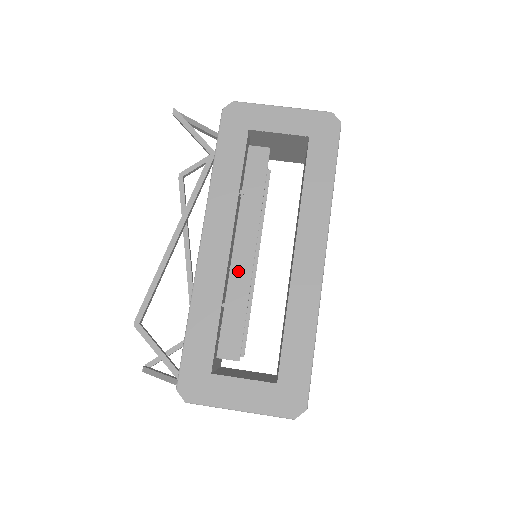
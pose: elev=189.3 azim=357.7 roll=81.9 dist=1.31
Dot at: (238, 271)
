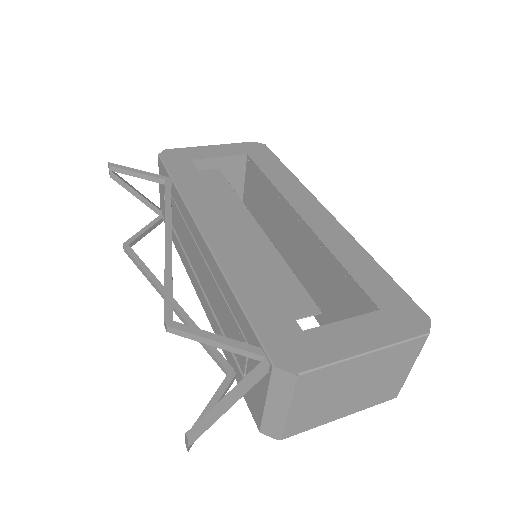
Dot at: (256, 244)
